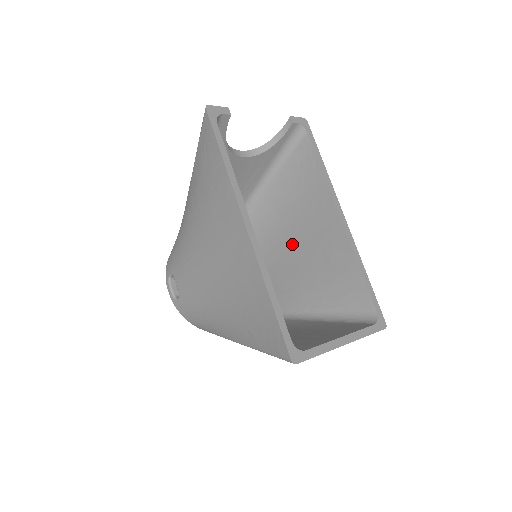
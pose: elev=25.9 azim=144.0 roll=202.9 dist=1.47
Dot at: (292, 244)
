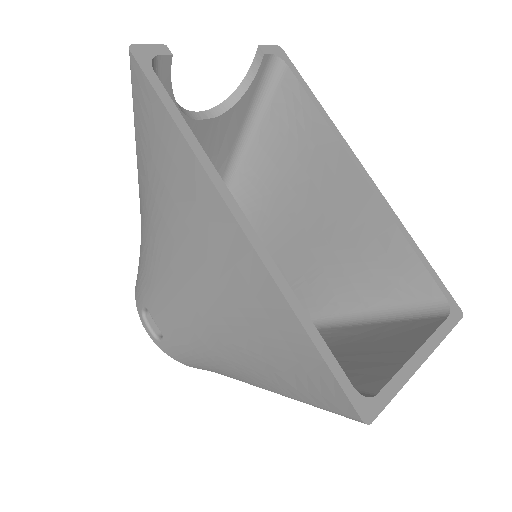
Dot at: (298, 226)
